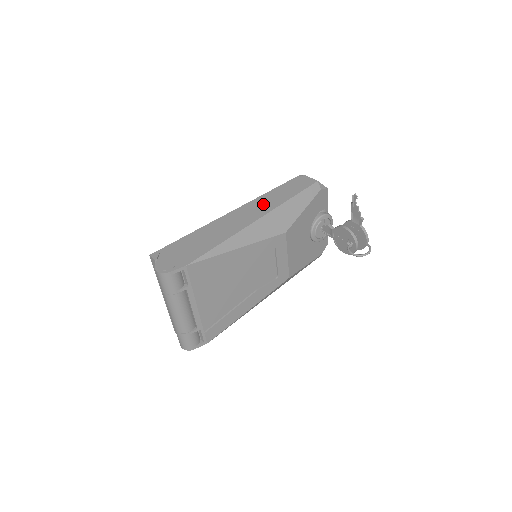
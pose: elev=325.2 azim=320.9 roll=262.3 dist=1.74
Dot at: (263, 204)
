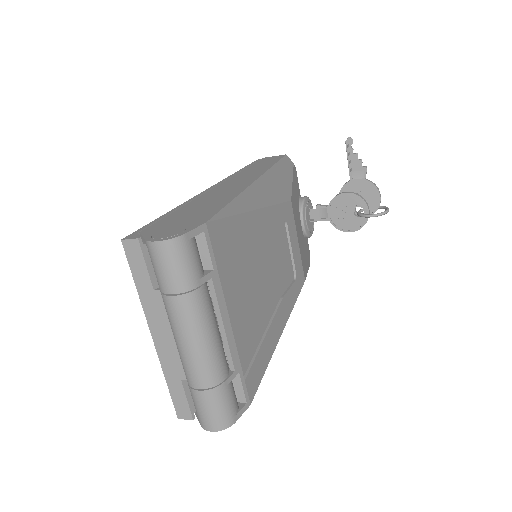
Dot at: (245, 175)
